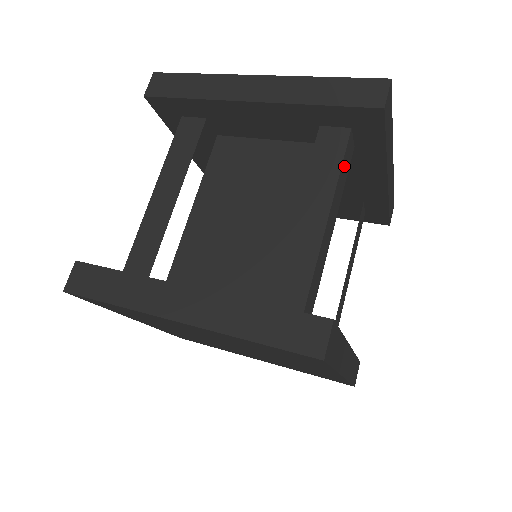
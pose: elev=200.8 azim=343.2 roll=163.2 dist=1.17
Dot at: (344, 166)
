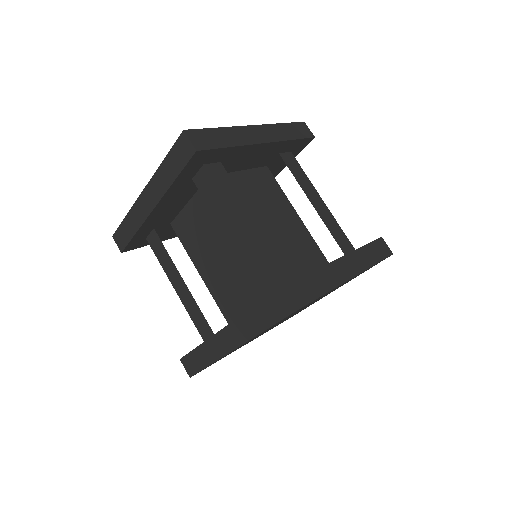
Dot at: occluded
